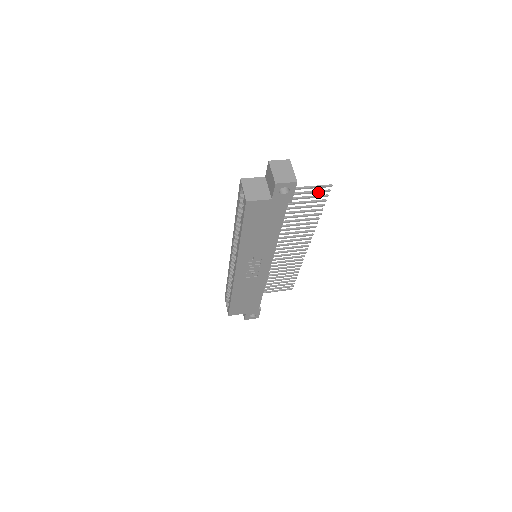
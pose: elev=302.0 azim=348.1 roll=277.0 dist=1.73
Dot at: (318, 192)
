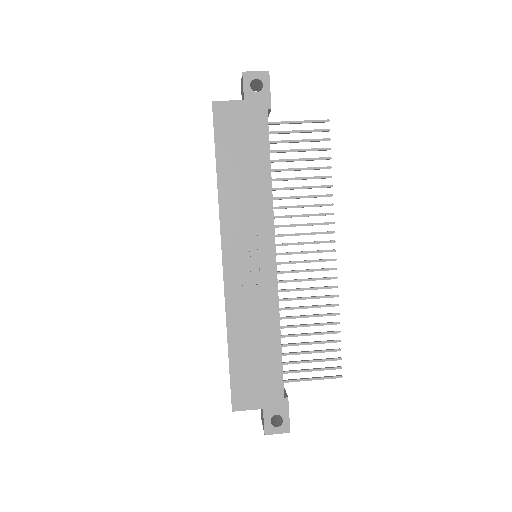
Dot at: (313, 131)
